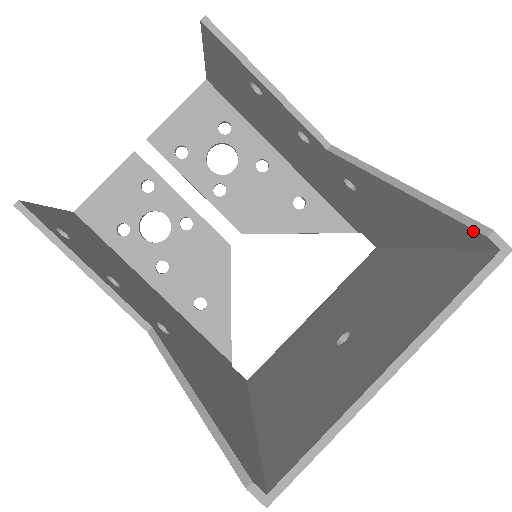
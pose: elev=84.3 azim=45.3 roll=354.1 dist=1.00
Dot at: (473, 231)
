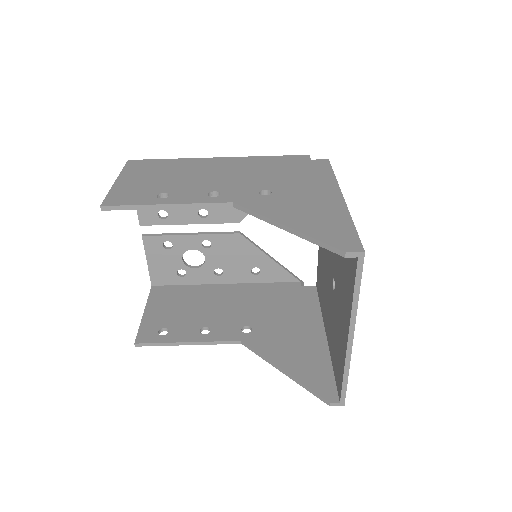
Dot at: (337, 252)
